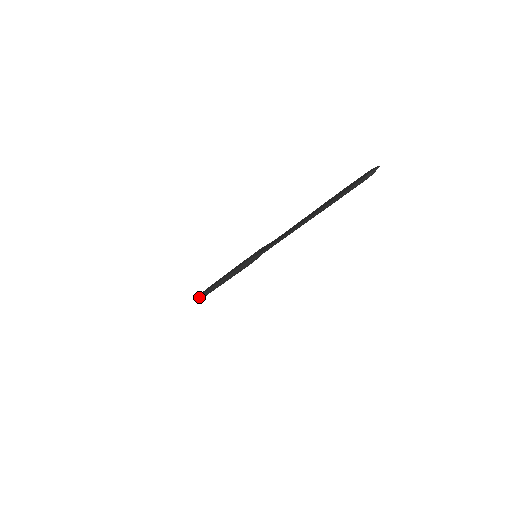
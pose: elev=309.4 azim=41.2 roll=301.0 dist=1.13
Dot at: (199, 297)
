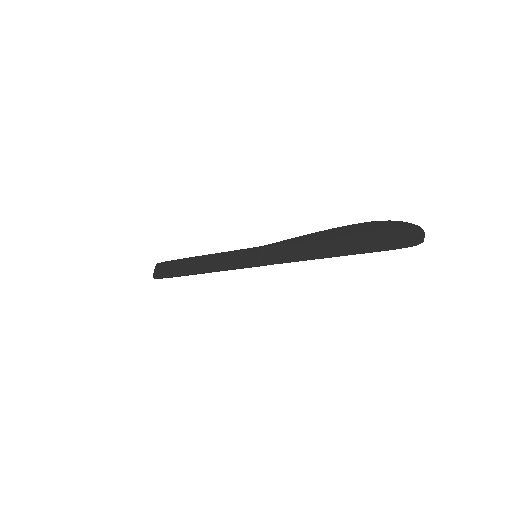
Dot at: occluded
